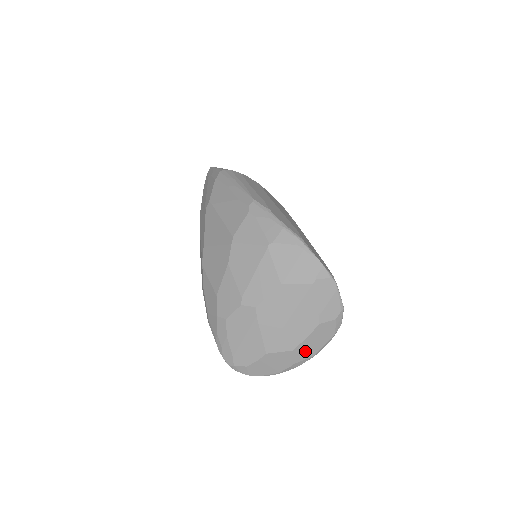
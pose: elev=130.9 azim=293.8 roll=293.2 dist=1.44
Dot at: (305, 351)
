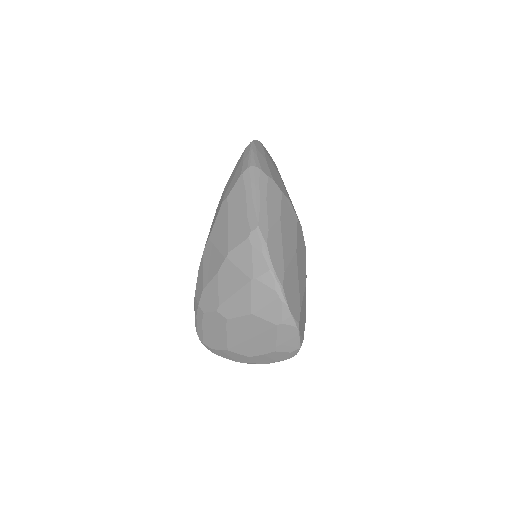
Dot at: (260, 360)
